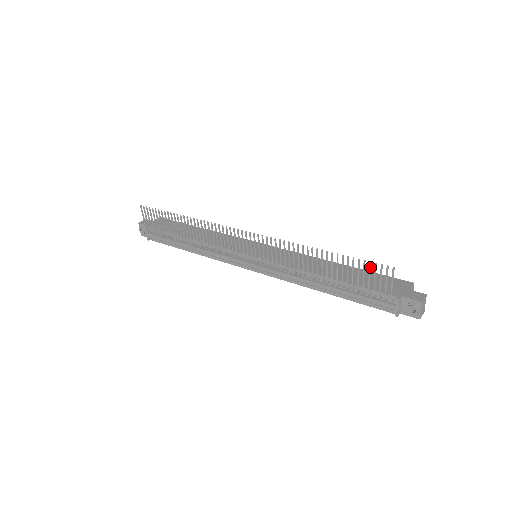
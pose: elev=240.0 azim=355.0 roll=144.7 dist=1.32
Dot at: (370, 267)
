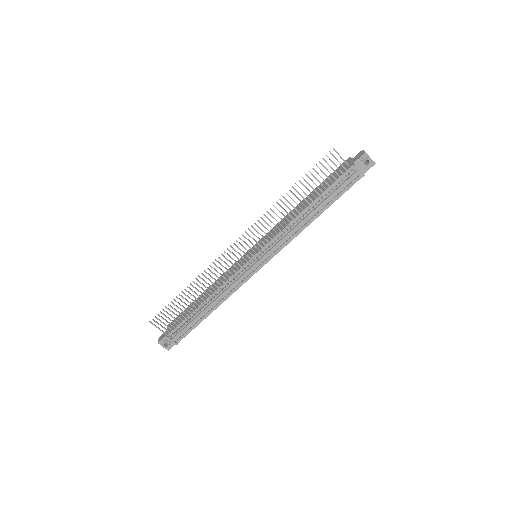
Dot at: (322, 165)
